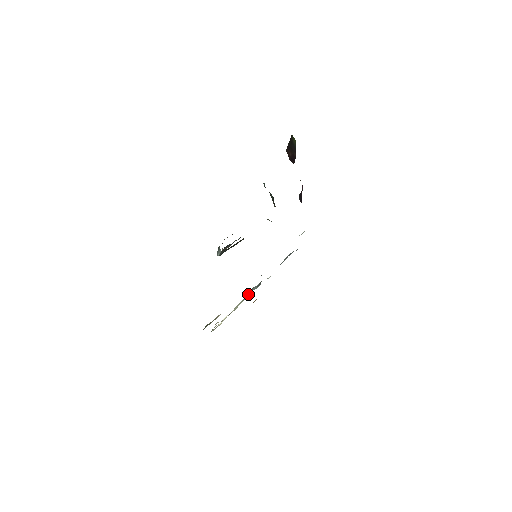
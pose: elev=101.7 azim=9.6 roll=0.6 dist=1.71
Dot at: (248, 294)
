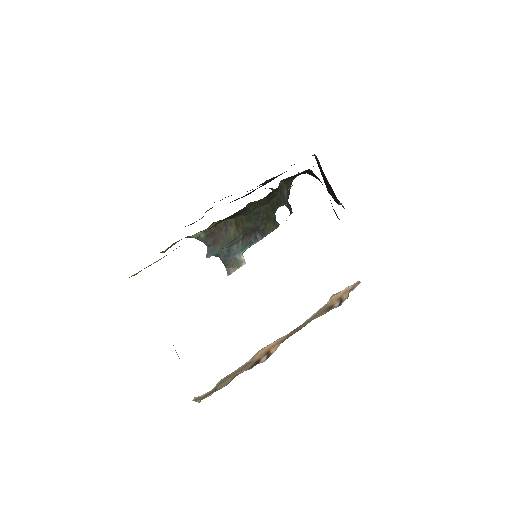
Dot at: occluded
